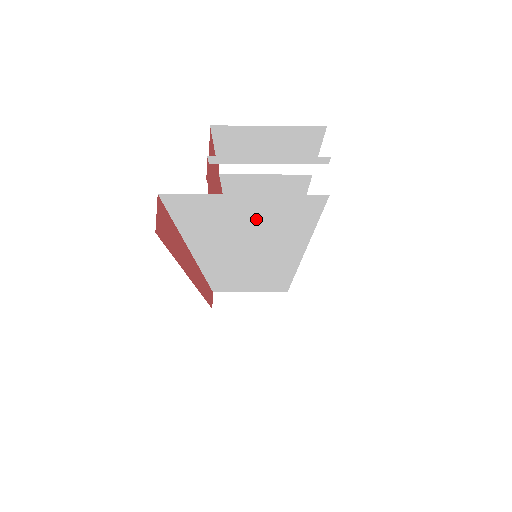
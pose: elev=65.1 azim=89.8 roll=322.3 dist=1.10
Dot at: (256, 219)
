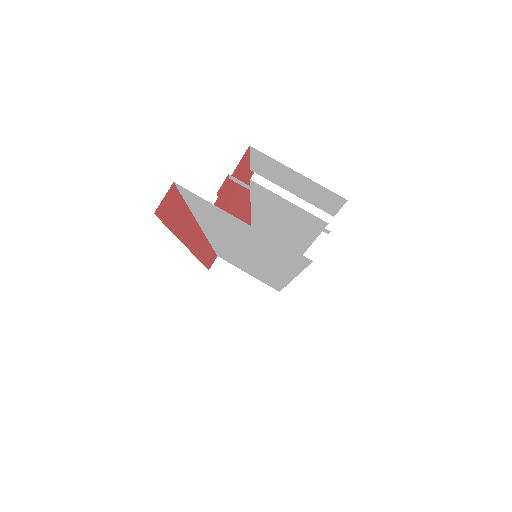
Dot at: (253, 239)
